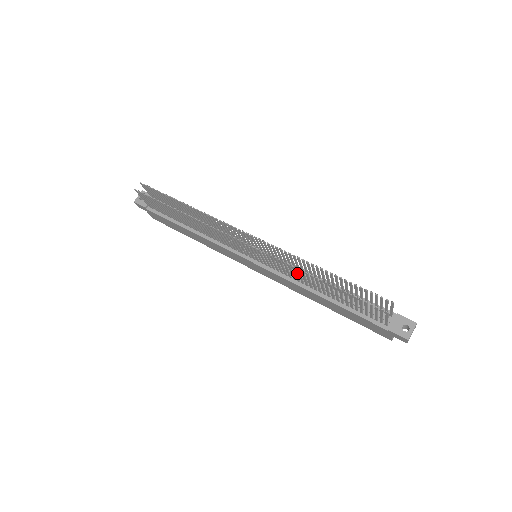
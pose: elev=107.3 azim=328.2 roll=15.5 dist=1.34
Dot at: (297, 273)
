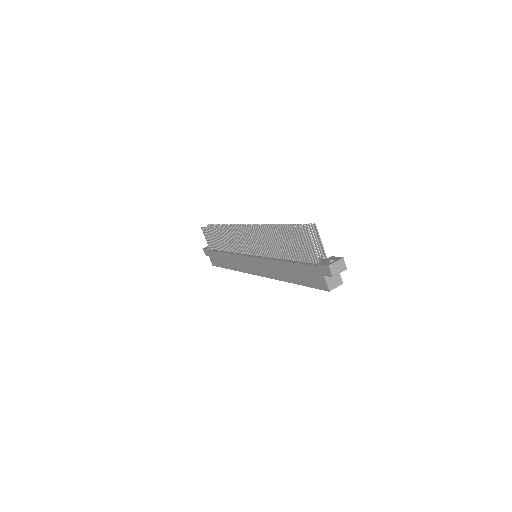
Dot at: occluded
